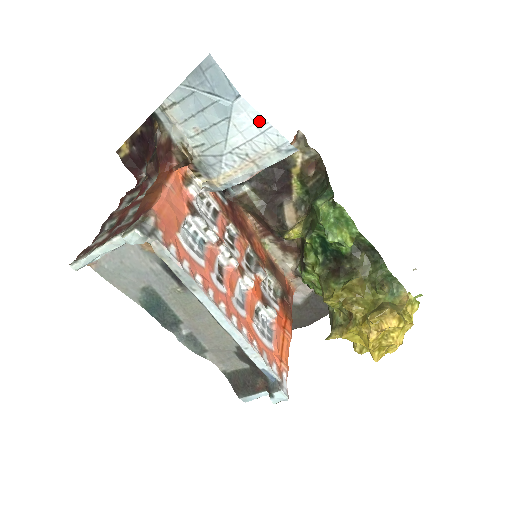
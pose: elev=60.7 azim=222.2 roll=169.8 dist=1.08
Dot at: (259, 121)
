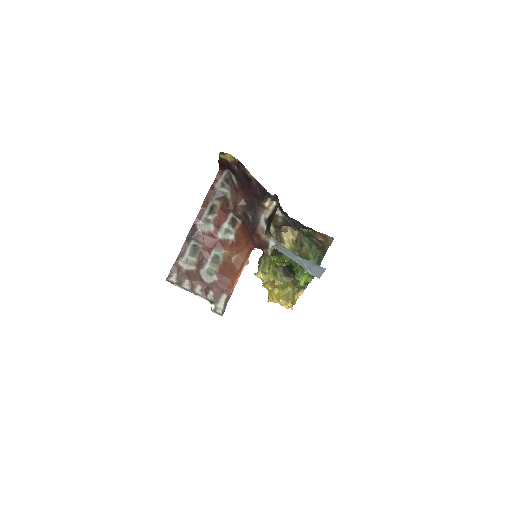
Dot at: occluded
